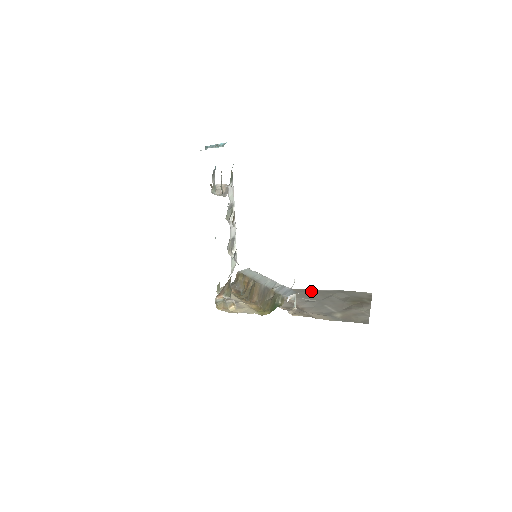
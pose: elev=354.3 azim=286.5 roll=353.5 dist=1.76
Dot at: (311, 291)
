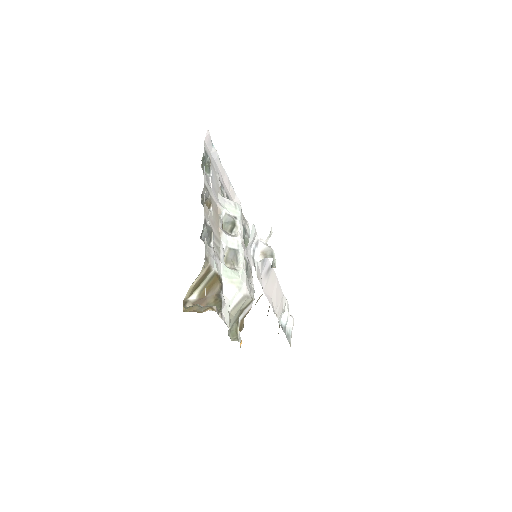
Dot at: occluded
